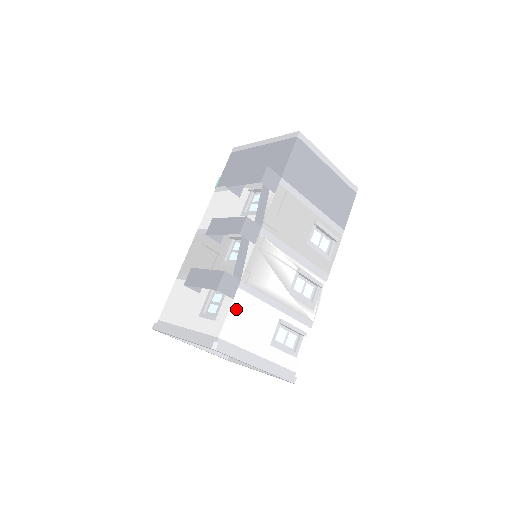
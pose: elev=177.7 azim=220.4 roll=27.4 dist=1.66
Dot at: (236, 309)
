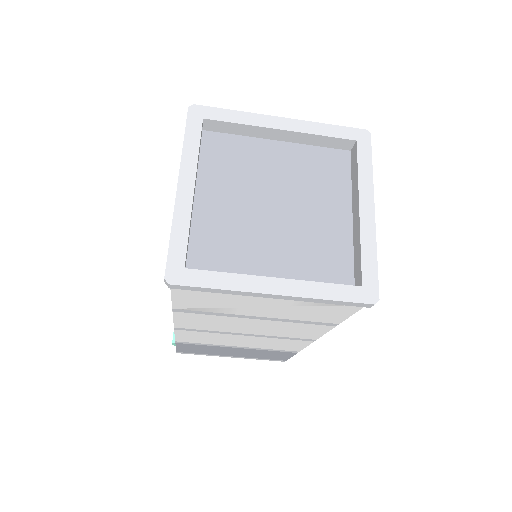
Dot at: occluded
